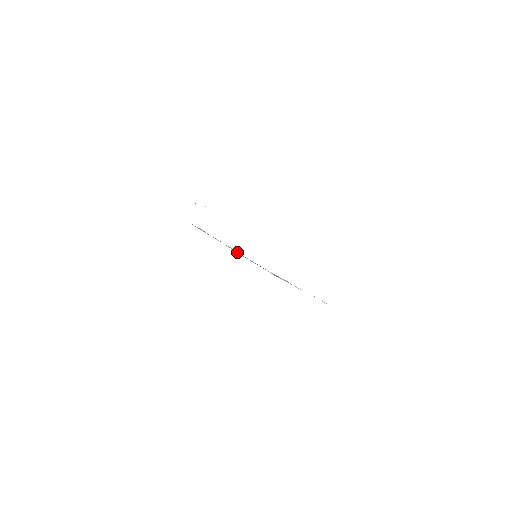
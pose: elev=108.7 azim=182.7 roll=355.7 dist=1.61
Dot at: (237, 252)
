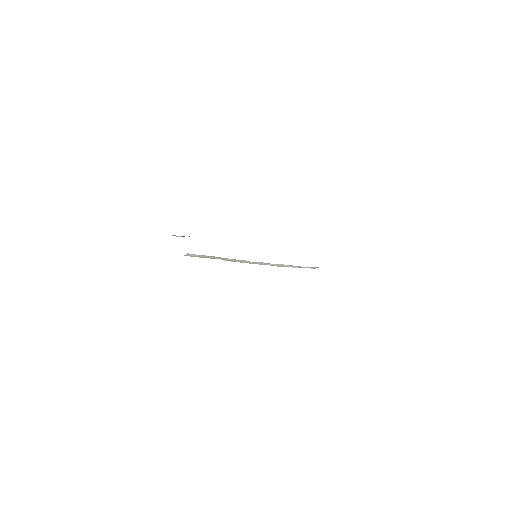
Dot at: (239, 260)
